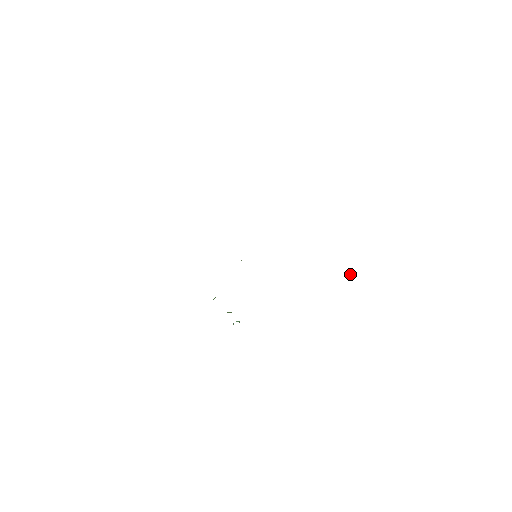
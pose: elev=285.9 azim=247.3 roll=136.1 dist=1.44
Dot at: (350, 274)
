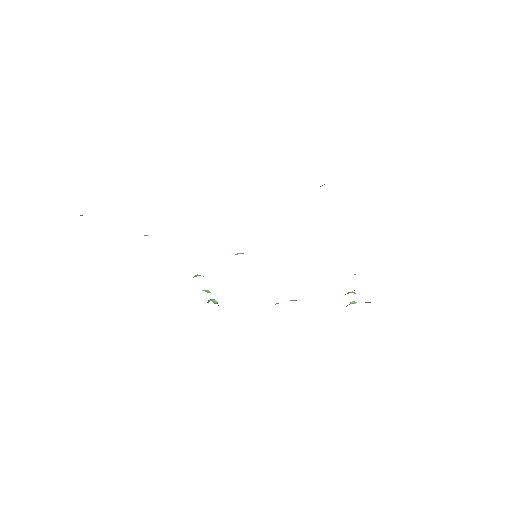
Dot at: (354, 301)
